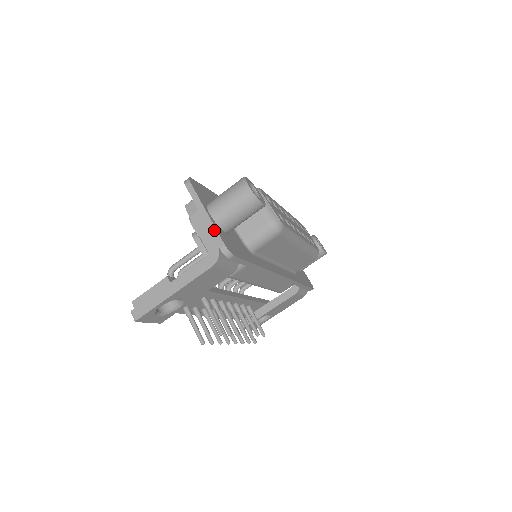
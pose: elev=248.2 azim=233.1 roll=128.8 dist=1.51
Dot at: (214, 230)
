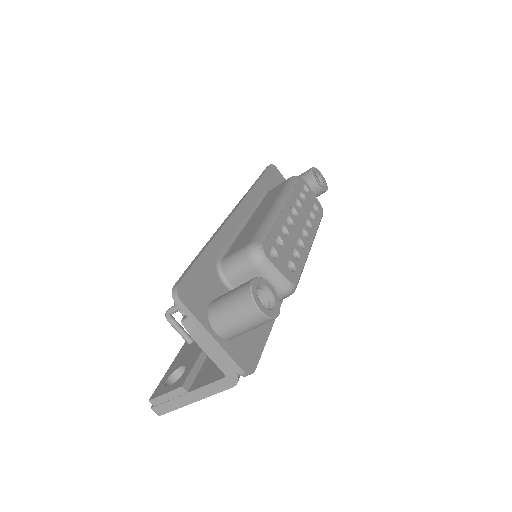
Dot at: (227, 356)
